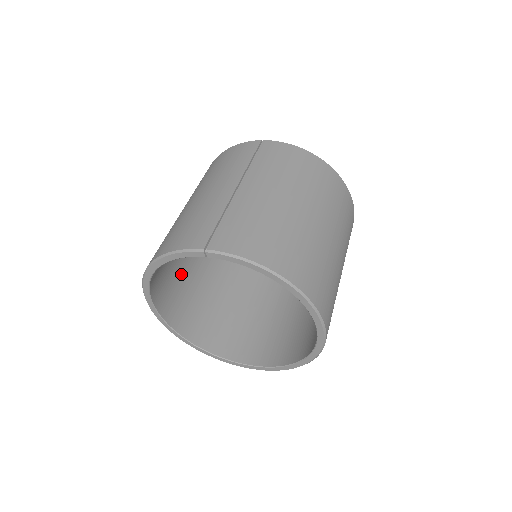
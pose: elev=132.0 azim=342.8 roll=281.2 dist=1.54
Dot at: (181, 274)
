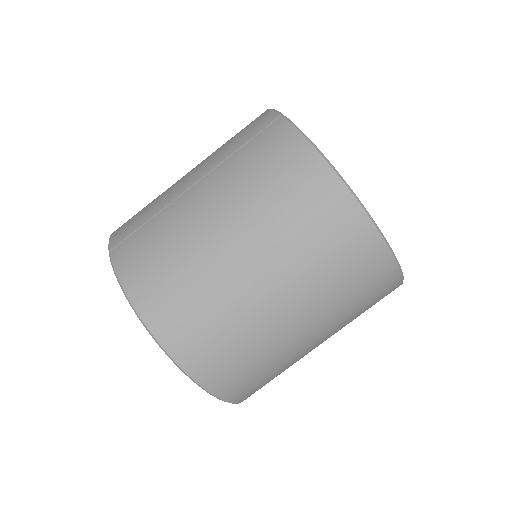
Dot at: occluded
